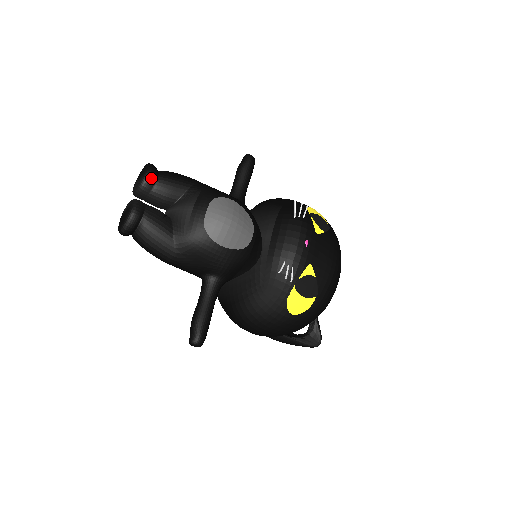
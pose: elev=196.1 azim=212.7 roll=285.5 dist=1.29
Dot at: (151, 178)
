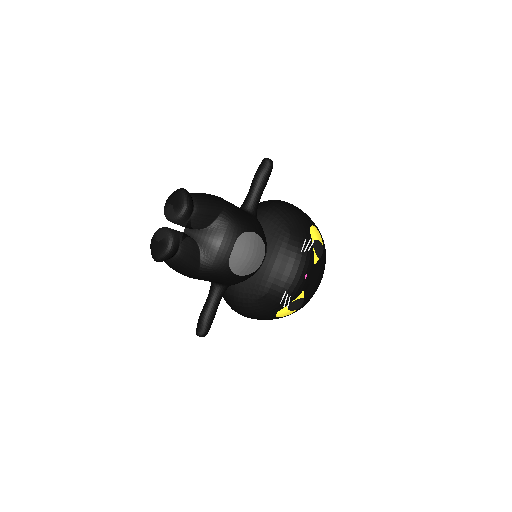
Dot at: (188, 214)
